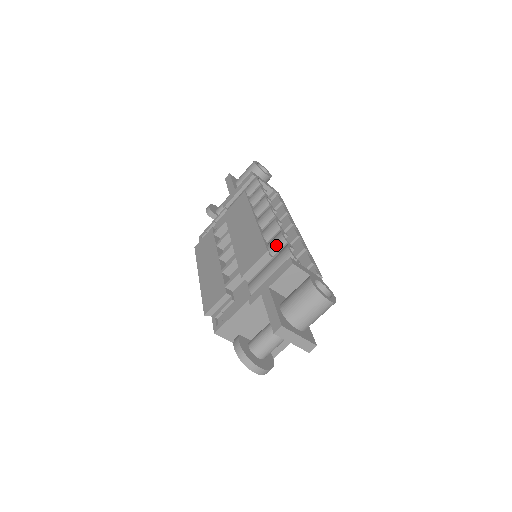
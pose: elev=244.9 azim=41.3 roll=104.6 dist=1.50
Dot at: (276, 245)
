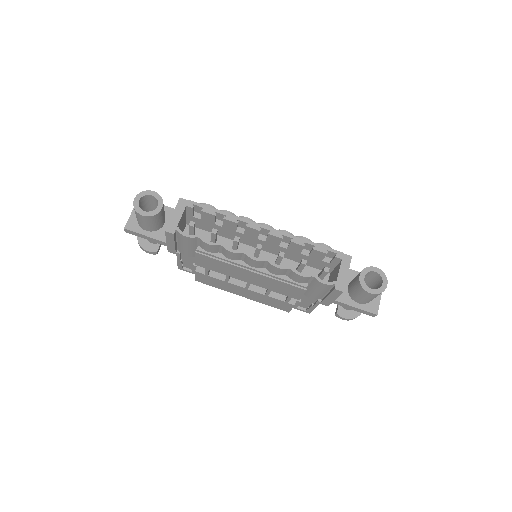
Dot at: (303, 281)
